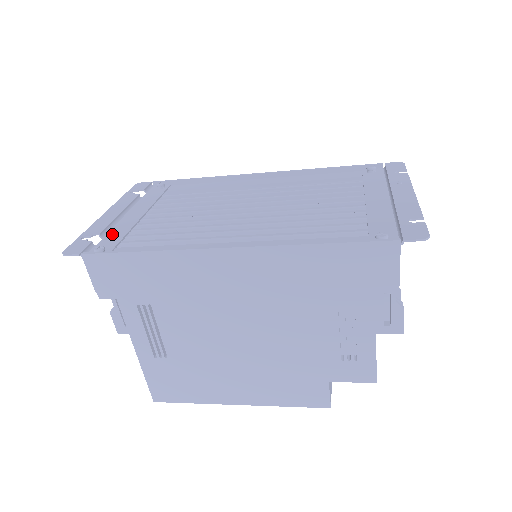
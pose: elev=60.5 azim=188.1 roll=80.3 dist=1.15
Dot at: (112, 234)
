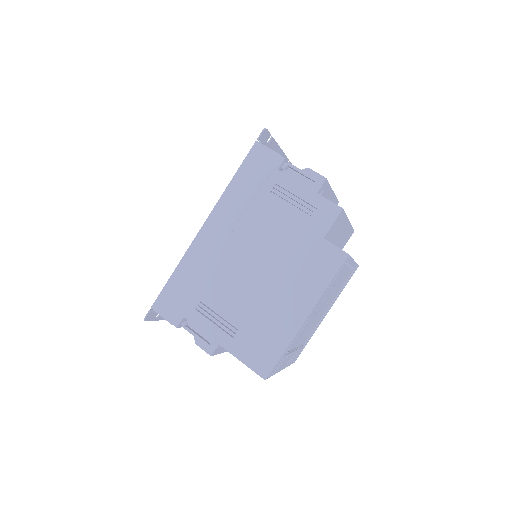
Dot at: occluded
